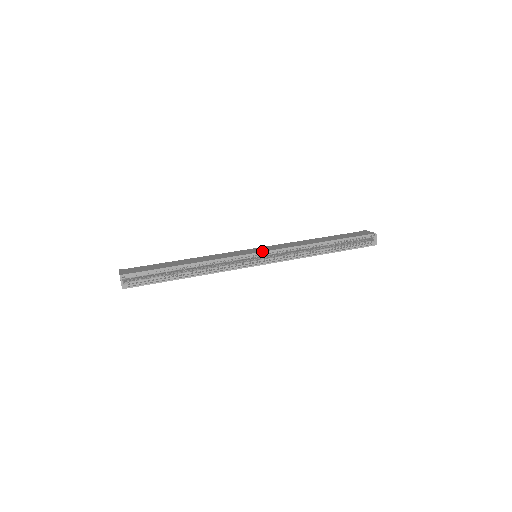
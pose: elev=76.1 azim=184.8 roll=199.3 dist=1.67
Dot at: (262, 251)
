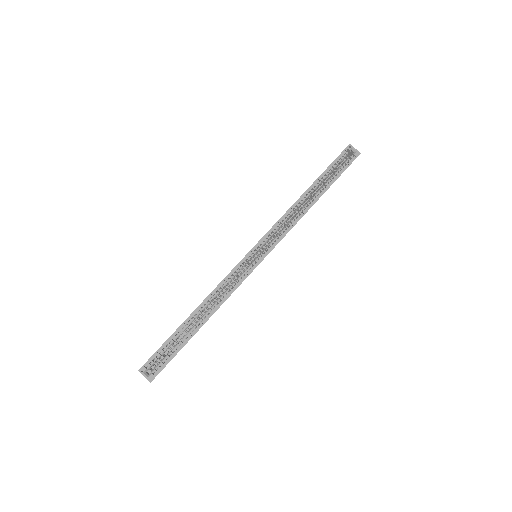
Dot at: occluded
